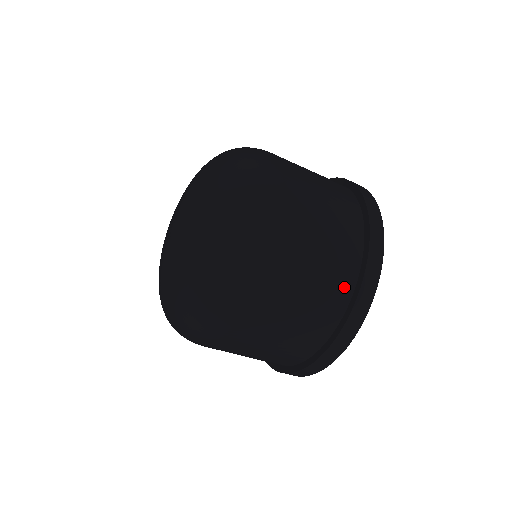
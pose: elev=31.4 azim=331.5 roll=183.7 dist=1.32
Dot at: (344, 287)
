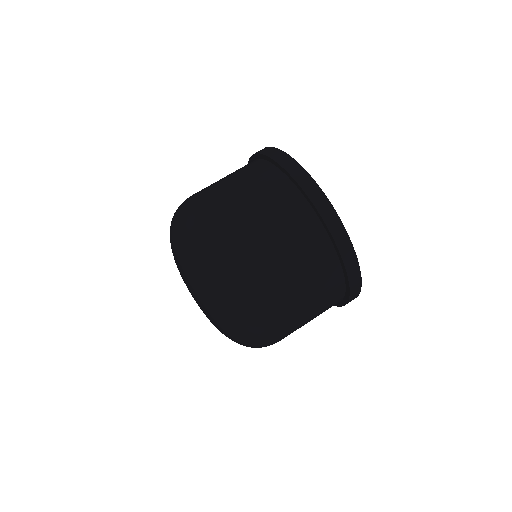
Dot at: (309, 222)
